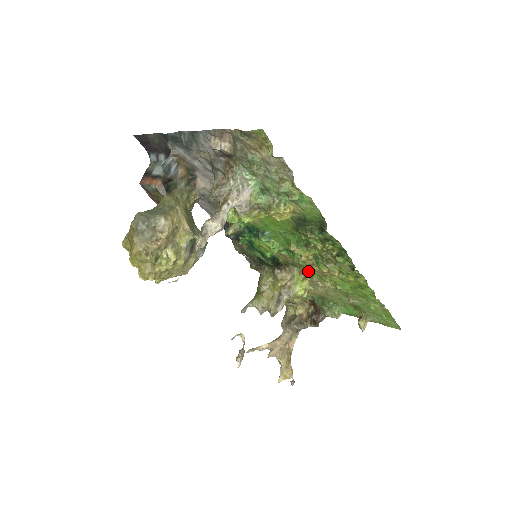
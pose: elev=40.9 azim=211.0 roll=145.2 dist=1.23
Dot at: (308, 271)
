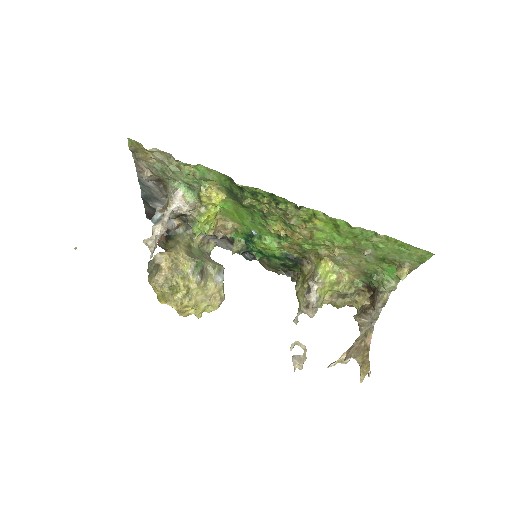
Dot at: (306, 246)
